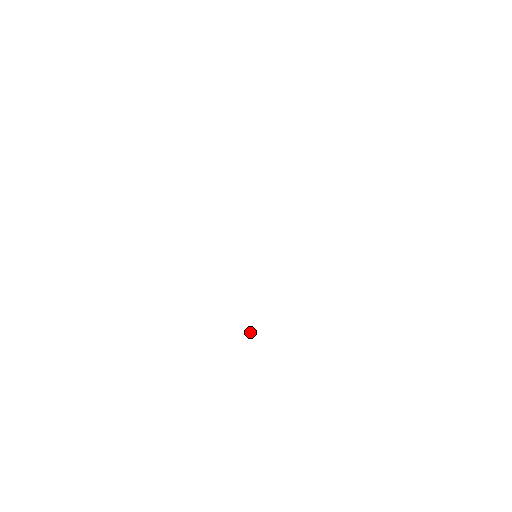
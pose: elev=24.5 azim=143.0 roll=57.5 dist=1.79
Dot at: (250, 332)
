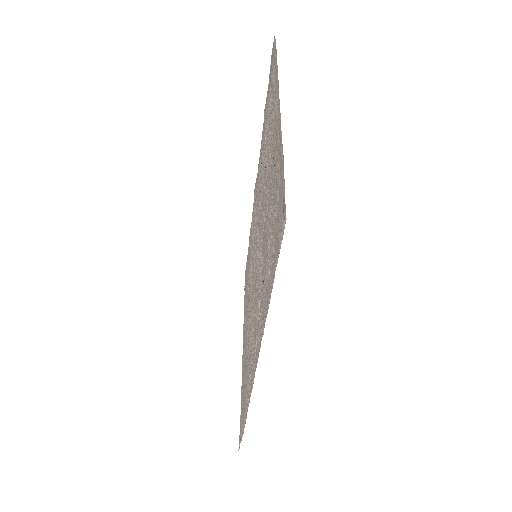
Dot at: (247, 400)
